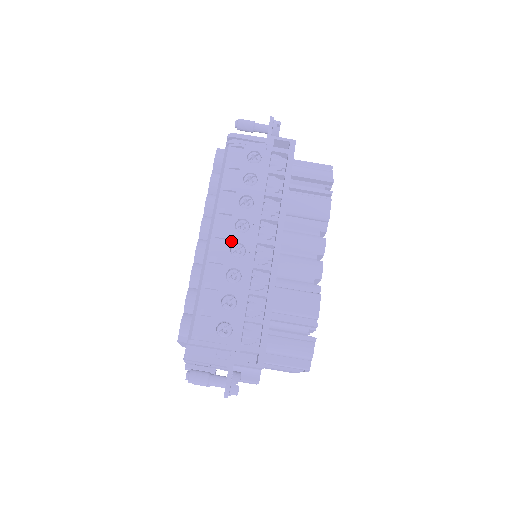
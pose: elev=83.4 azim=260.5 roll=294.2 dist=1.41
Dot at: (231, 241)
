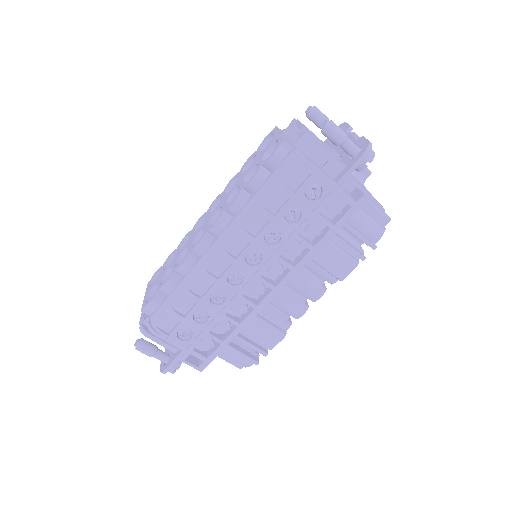
Dot at: (234, 268)
